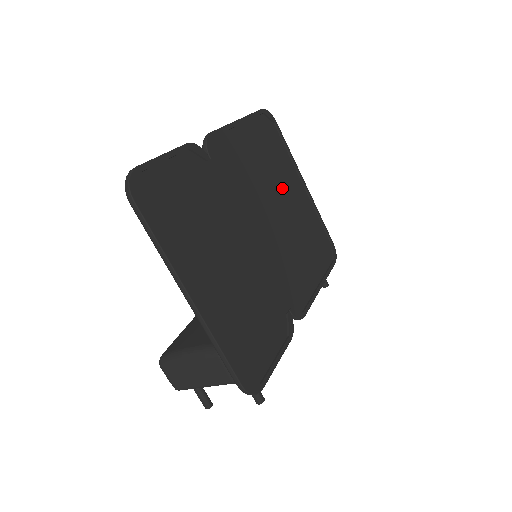
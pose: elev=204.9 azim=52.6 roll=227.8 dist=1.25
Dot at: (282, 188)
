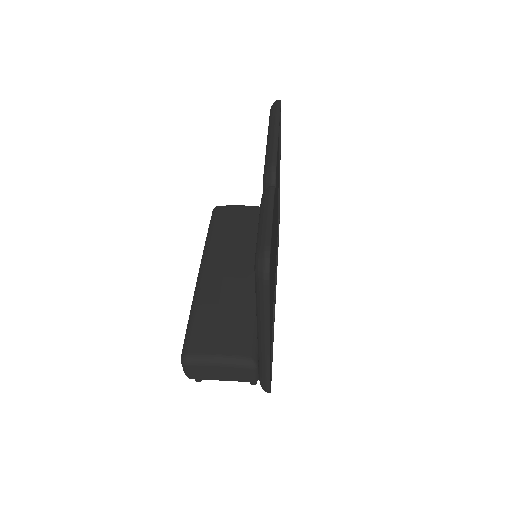
Dot at: occluded
